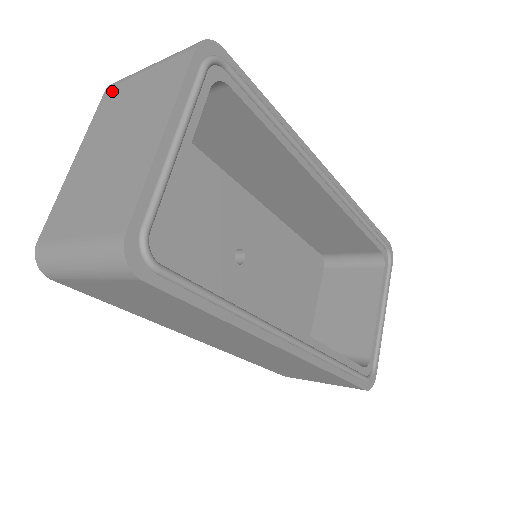
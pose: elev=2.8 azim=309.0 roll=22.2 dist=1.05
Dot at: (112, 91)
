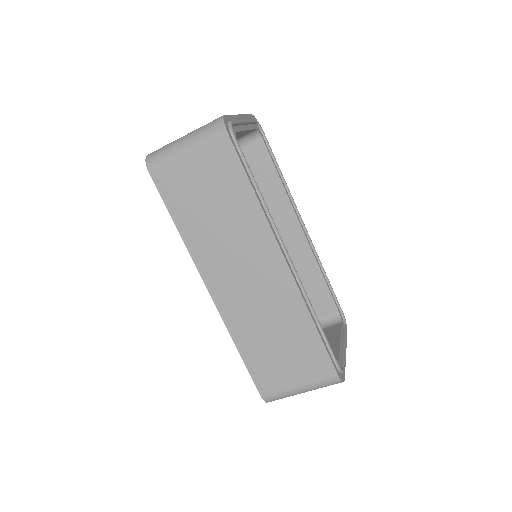
Dot at: occluded
